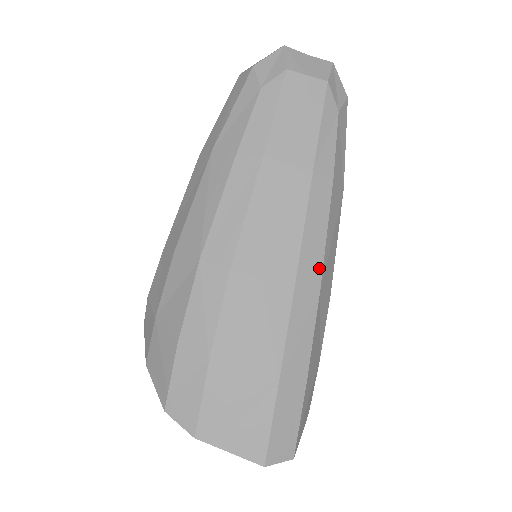
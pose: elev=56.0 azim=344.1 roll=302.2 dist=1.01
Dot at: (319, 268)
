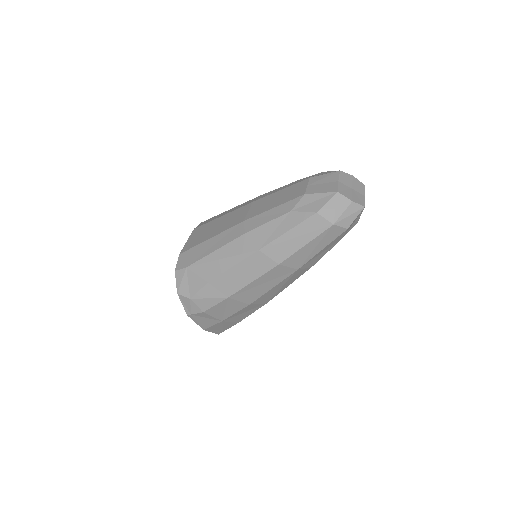
Dot at: occluded
